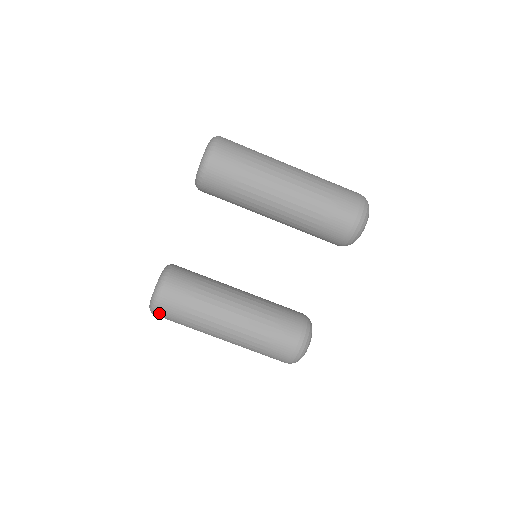
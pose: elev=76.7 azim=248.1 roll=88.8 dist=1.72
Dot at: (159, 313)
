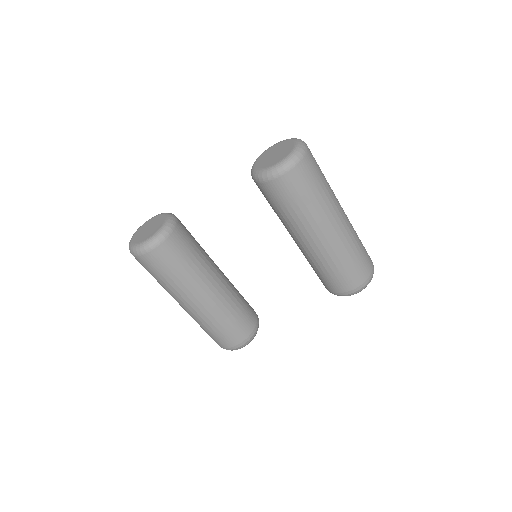
Dot at: (139, 259)
